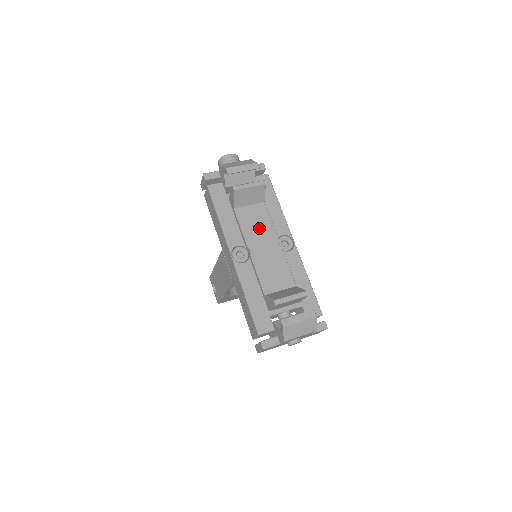
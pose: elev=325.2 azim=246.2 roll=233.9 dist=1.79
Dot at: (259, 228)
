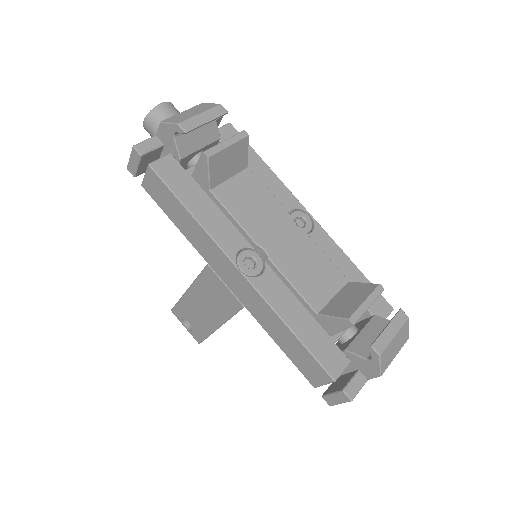
Dot at: (260, 210)
